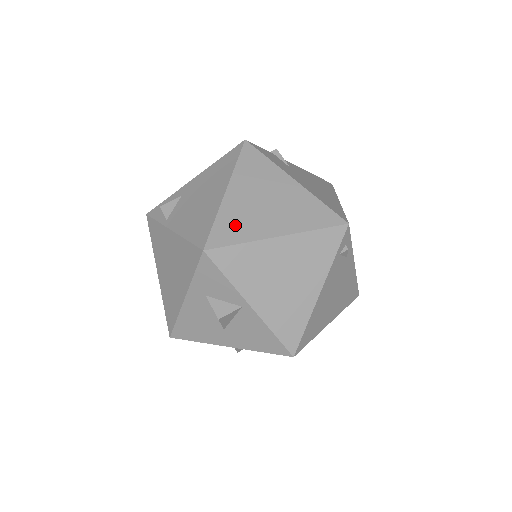
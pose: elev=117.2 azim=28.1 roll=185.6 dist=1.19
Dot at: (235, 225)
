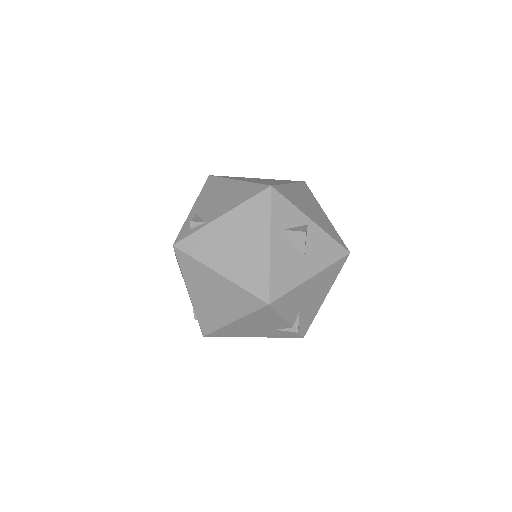
Dot at: occluded
